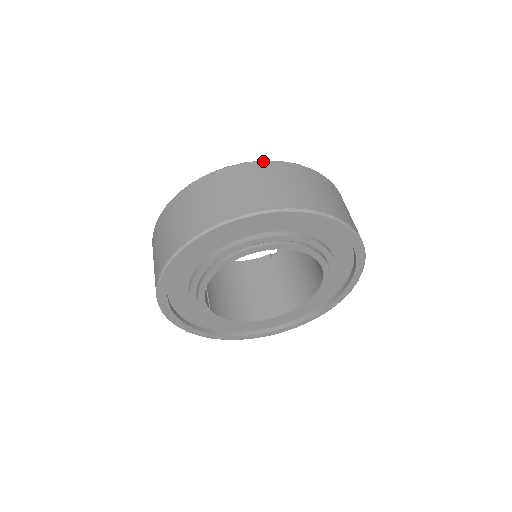
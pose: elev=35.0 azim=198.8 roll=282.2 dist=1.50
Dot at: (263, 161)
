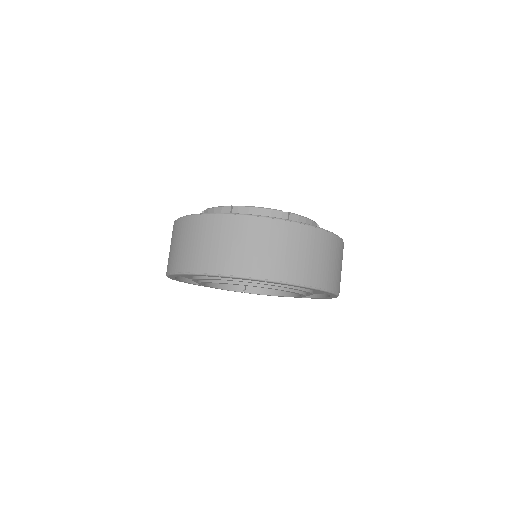
Dot at: (183, 218)
